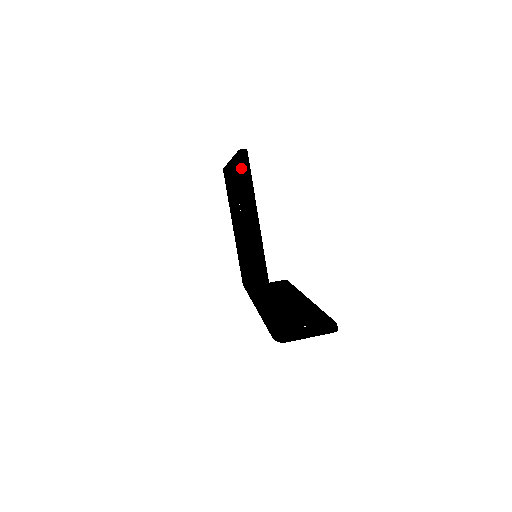
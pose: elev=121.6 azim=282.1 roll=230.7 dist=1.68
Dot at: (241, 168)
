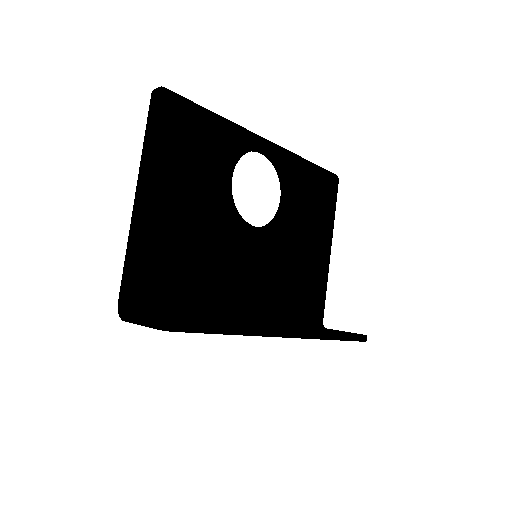
Dot at: occluded
